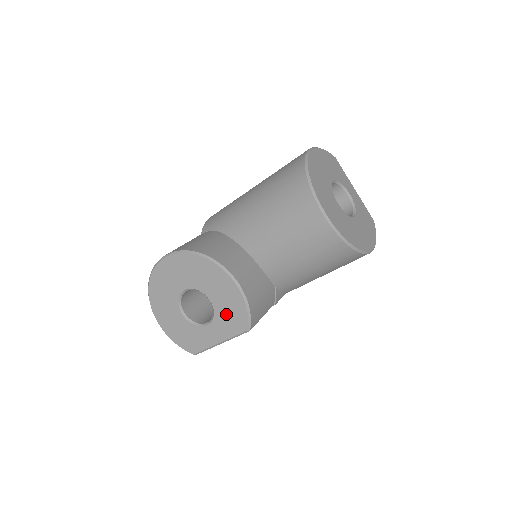
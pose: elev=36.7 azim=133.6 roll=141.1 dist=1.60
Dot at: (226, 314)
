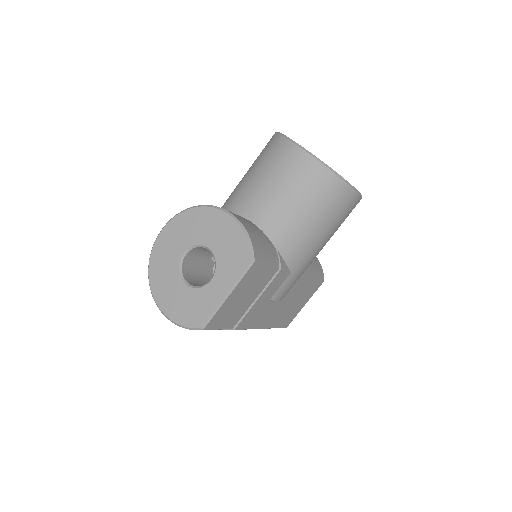
Dot at: (228, 255)
